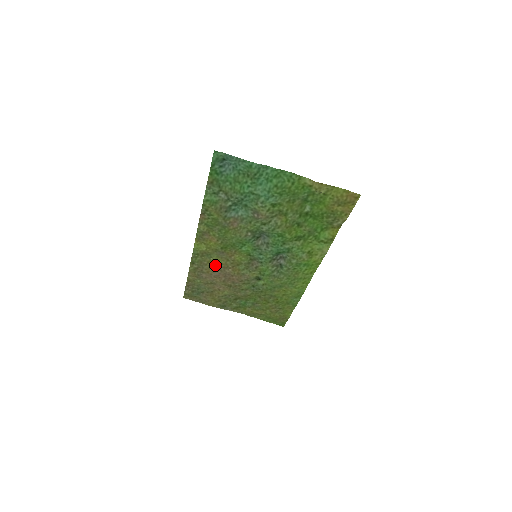
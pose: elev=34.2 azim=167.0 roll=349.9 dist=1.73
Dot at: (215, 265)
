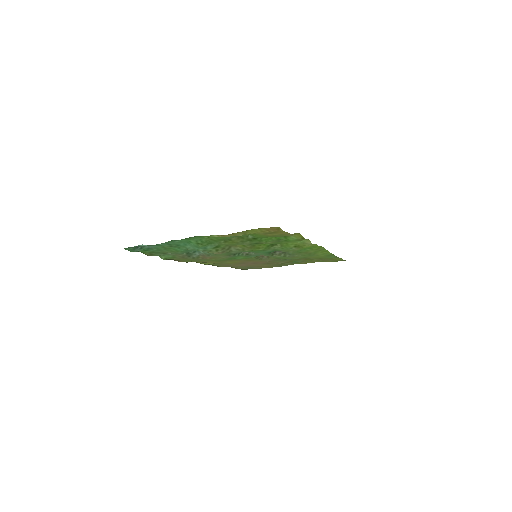
Dot at: (235, 263)
